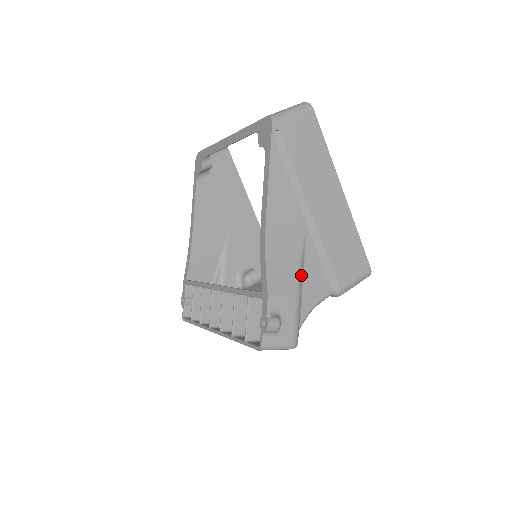
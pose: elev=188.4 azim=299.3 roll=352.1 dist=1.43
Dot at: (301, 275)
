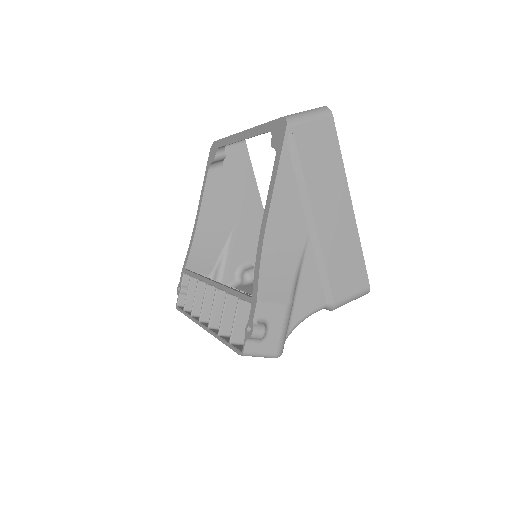
Dot at: (295, 284)
